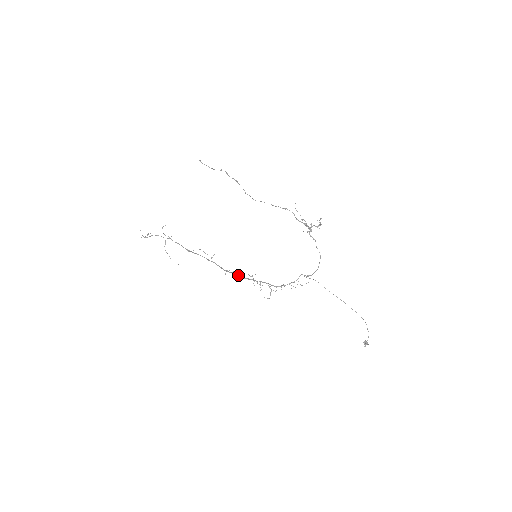
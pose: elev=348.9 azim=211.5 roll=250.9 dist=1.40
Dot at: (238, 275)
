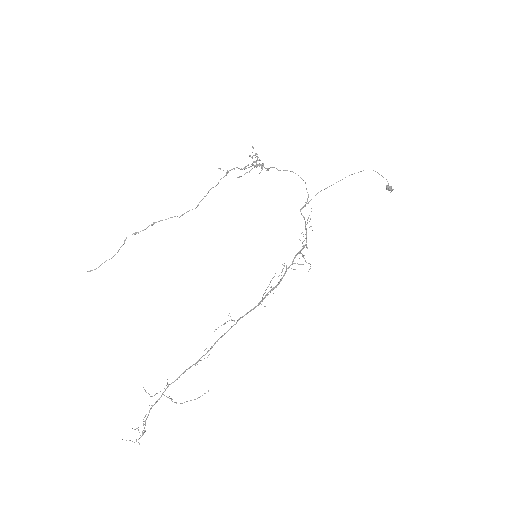
Dot at: (270, 292)
